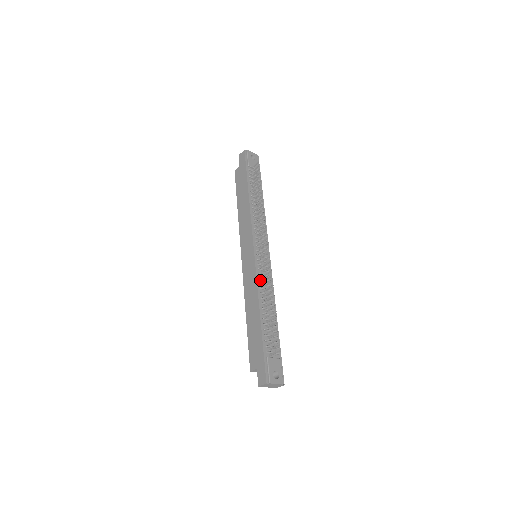
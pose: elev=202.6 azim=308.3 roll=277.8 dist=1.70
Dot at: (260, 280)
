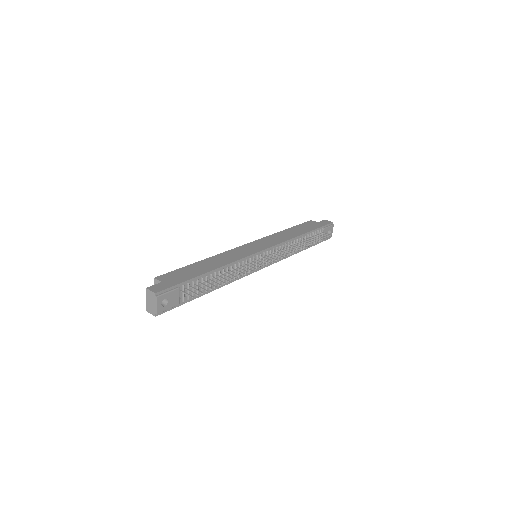
Dot at: (241, 263)
